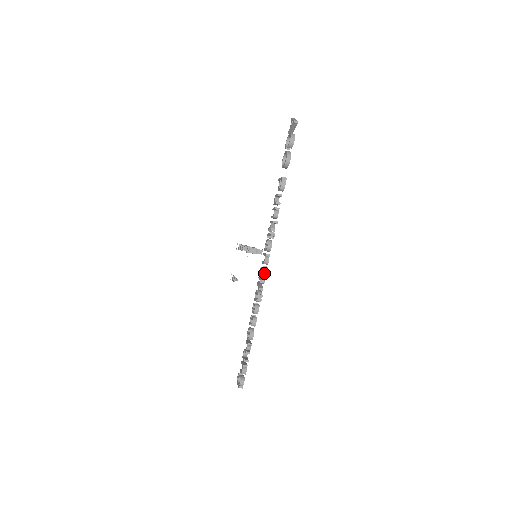
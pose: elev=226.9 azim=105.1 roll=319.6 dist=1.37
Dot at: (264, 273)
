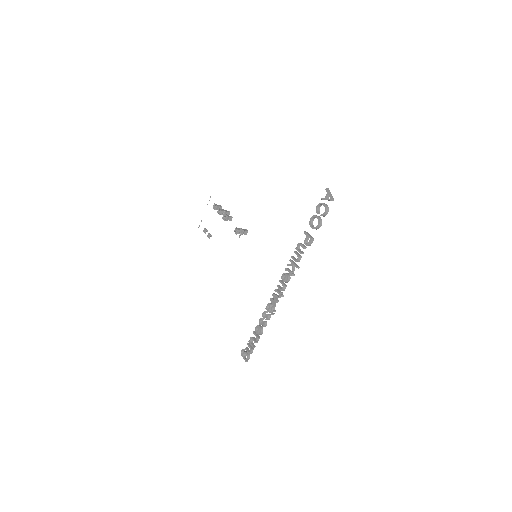
Dot at: (280, 297)
